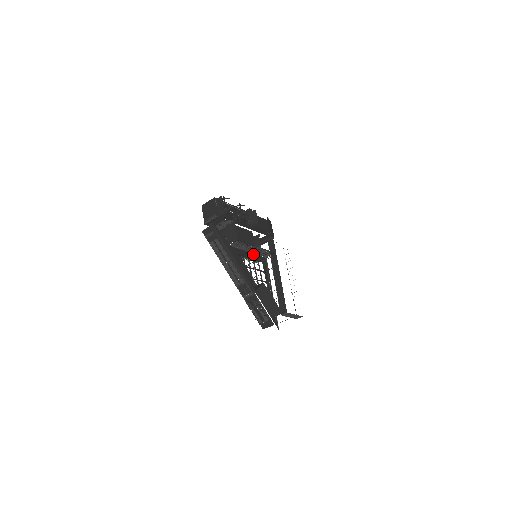
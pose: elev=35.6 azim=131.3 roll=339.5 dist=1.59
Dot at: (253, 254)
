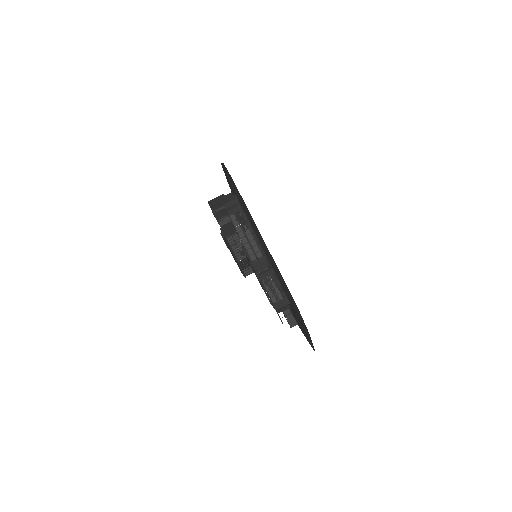
Dot at: occluded
